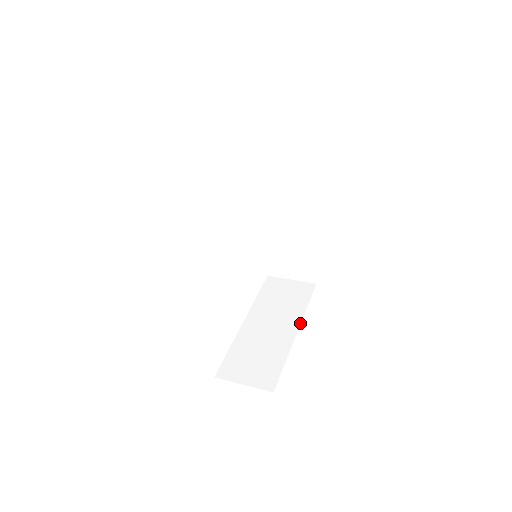
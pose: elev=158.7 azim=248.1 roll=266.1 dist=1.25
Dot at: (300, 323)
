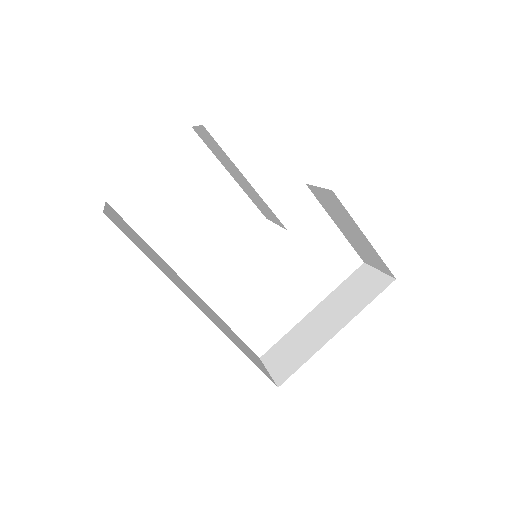
Dot at: (346, 324)
